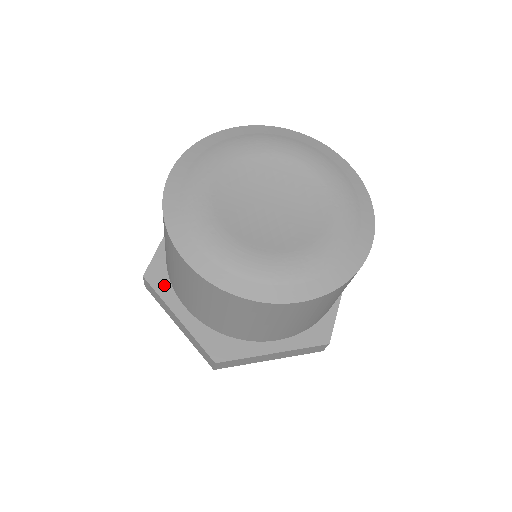
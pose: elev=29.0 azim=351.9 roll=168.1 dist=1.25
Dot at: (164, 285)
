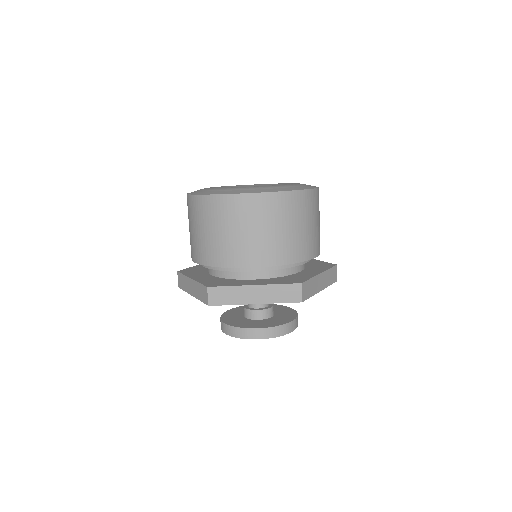
Dot at: (189, 272)
